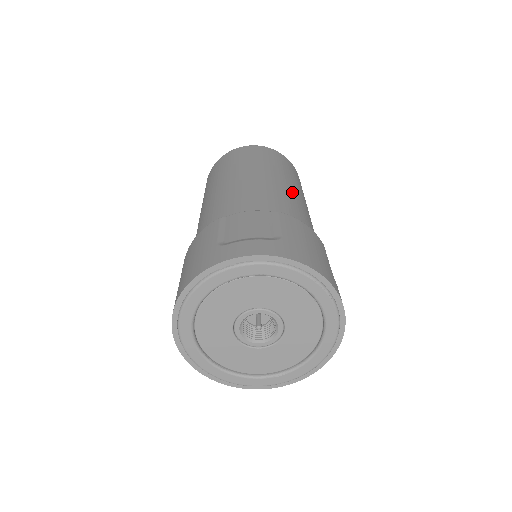
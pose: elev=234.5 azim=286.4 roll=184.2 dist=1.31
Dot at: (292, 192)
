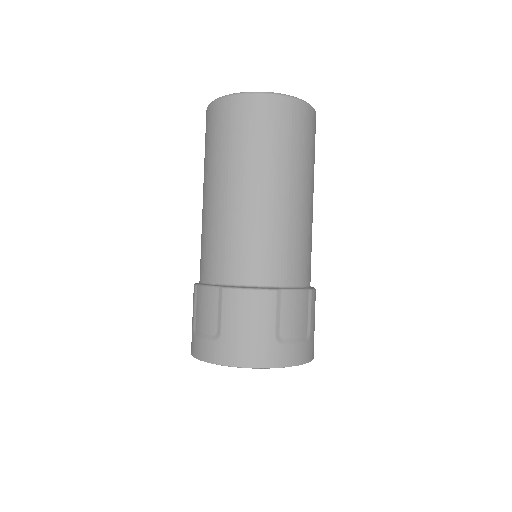
Dot at: (251, 208)
